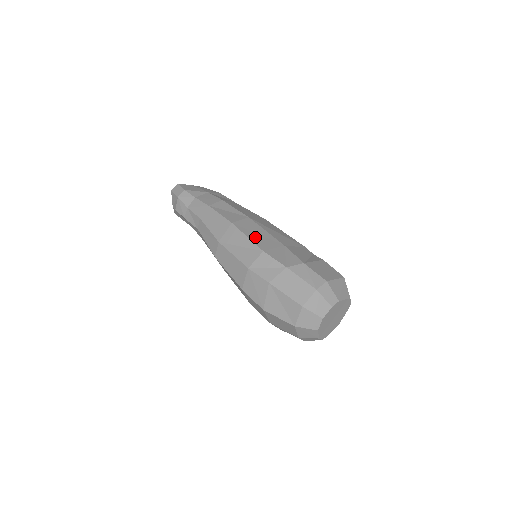
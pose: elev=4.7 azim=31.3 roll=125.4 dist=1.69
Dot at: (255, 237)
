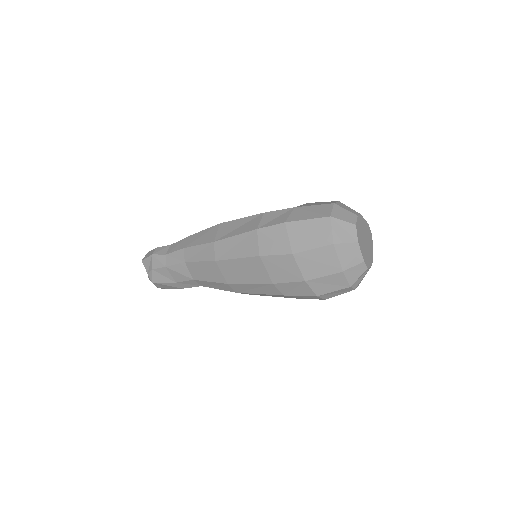
Dot at: occluded
